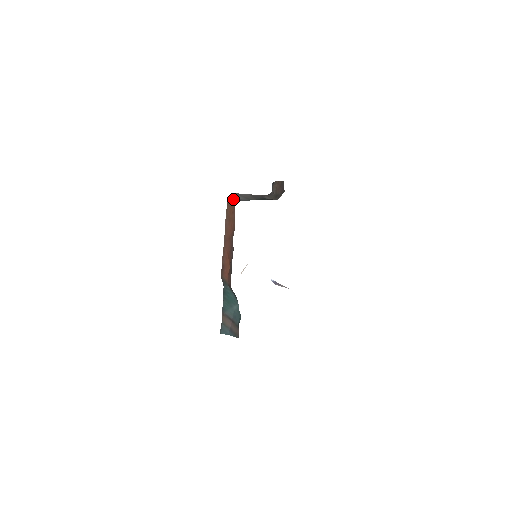
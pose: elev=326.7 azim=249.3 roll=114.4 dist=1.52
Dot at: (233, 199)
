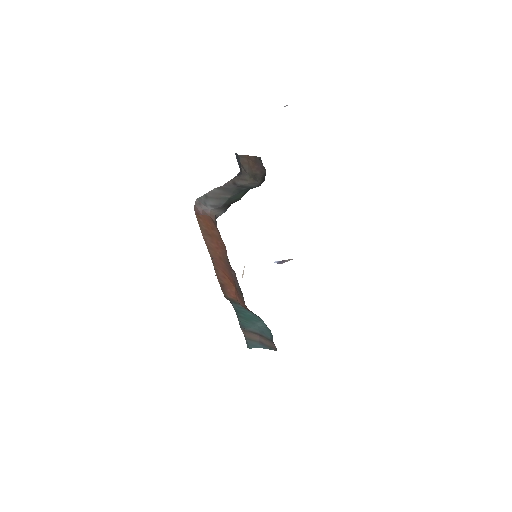
Dot at: (204, 210)
